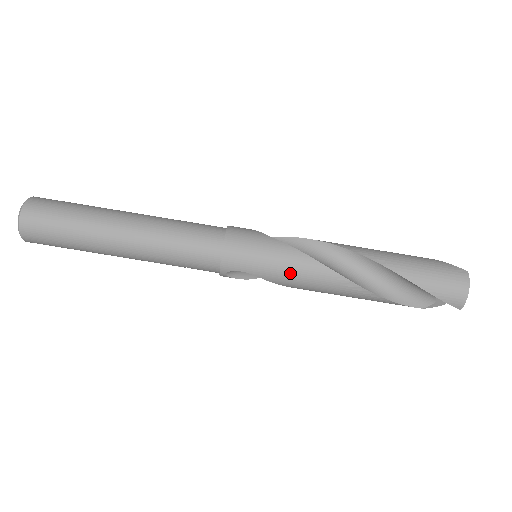
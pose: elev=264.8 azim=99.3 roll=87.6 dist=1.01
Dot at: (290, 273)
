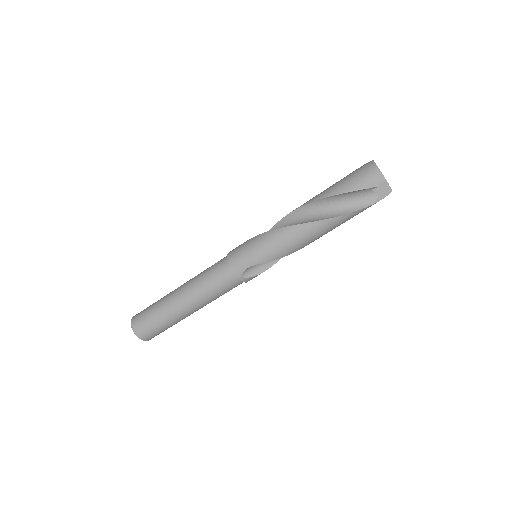
Dot at: (272, 247)
